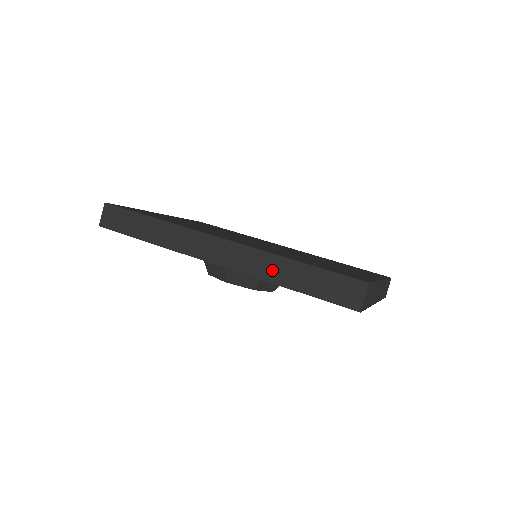
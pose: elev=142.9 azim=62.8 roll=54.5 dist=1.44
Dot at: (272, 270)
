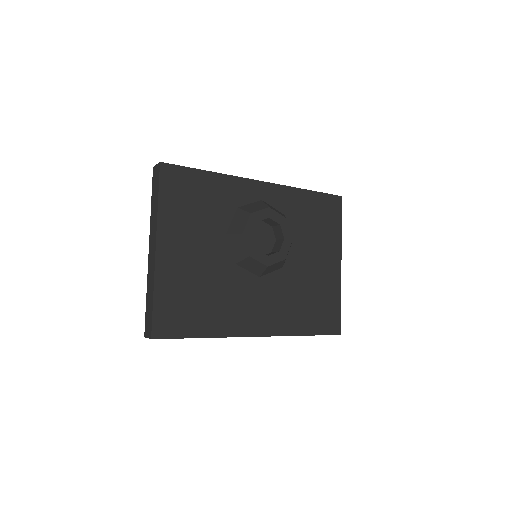
Dot at: occluded
